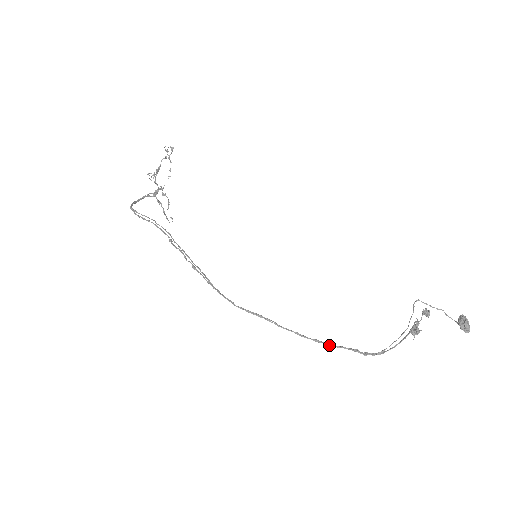
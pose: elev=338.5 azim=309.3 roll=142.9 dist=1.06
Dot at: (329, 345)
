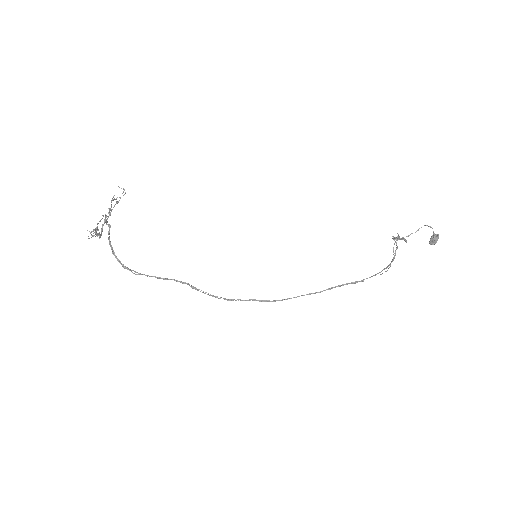
Dot at: occluded
